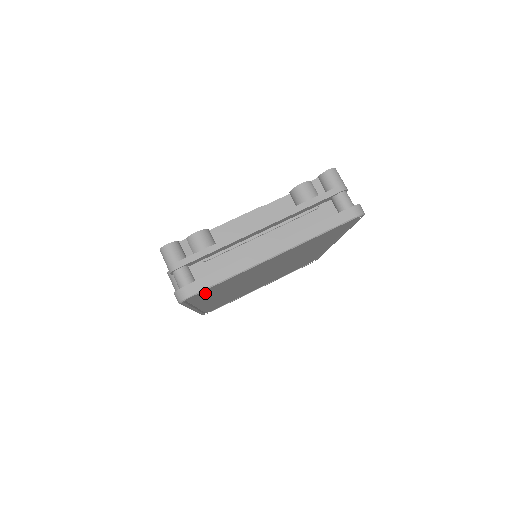
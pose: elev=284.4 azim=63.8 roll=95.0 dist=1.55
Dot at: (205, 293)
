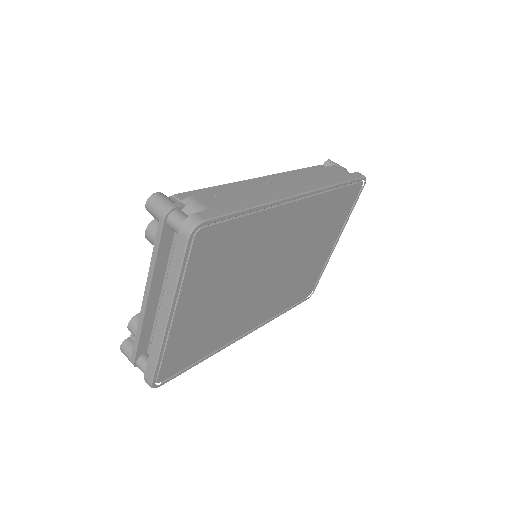
Dot at: (177, 362)
